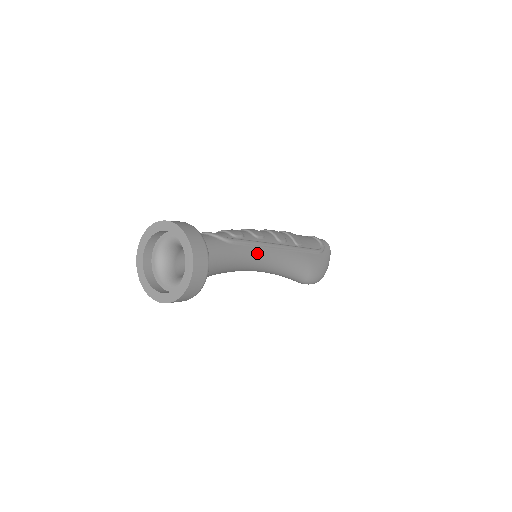
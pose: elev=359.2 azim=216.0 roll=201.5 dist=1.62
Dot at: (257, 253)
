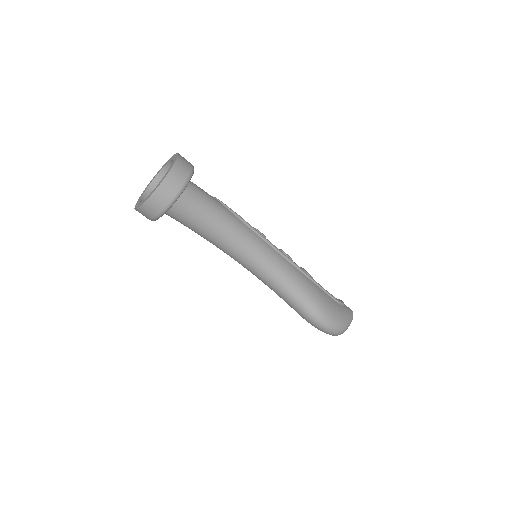
Dot at: (252, 235)
